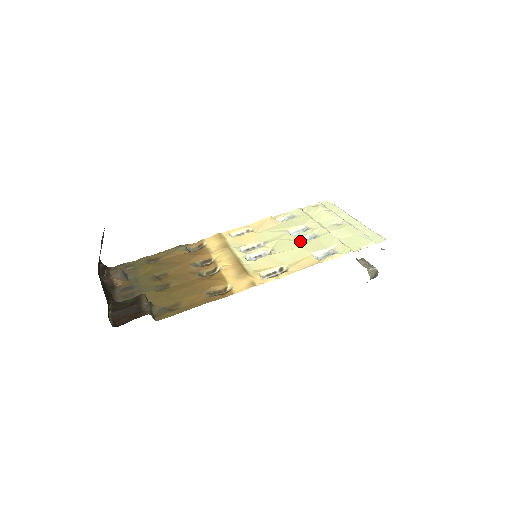
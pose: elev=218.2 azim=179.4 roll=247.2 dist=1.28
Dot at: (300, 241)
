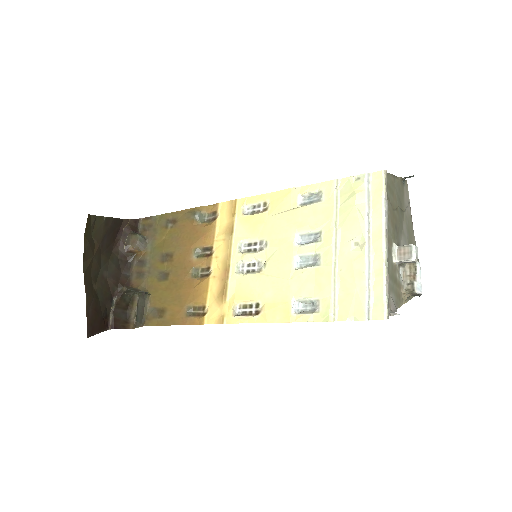
Dot at: (301, 258)
